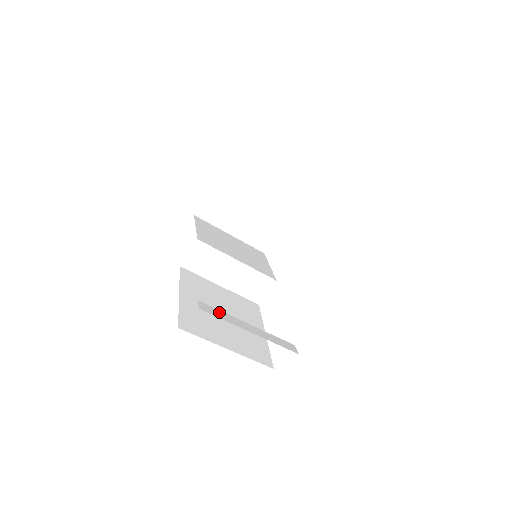
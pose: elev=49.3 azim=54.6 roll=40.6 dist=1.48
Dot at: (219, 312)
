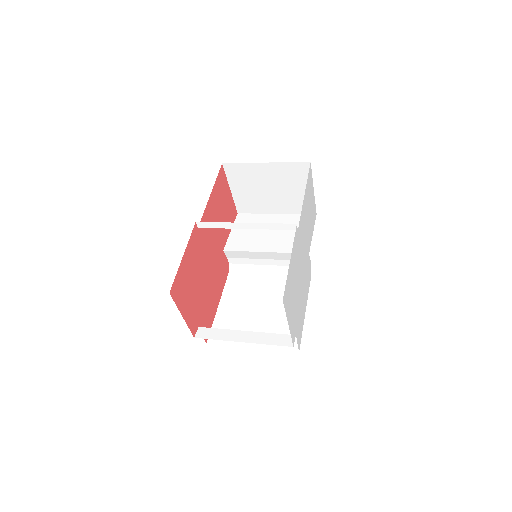
Dot at: (216, 331)
